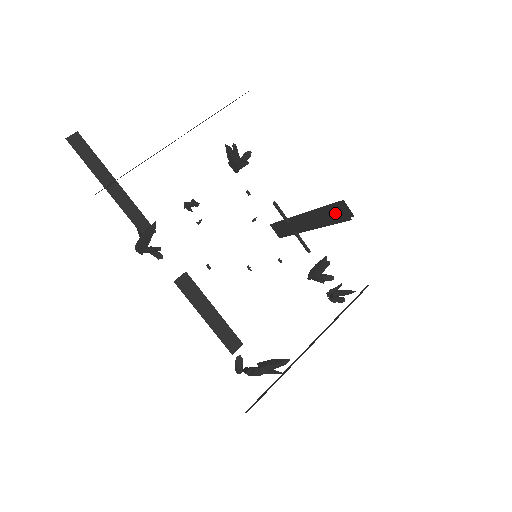
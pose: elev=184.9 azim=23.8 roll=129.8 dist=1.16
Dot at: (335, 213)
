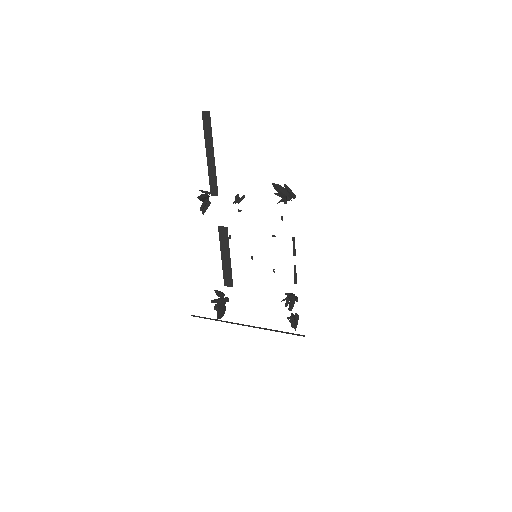
Dot at: occluded
